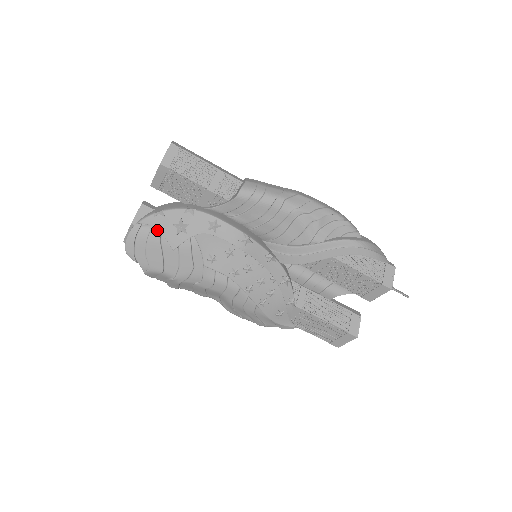
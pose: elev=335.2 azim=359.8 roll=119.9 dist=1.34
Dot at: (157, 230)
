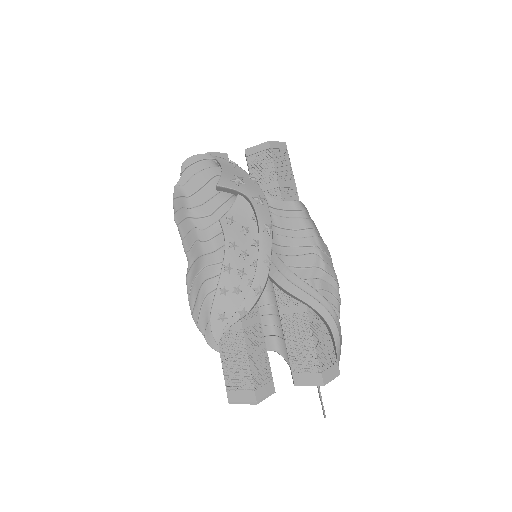
Dot at: (219, 171)
